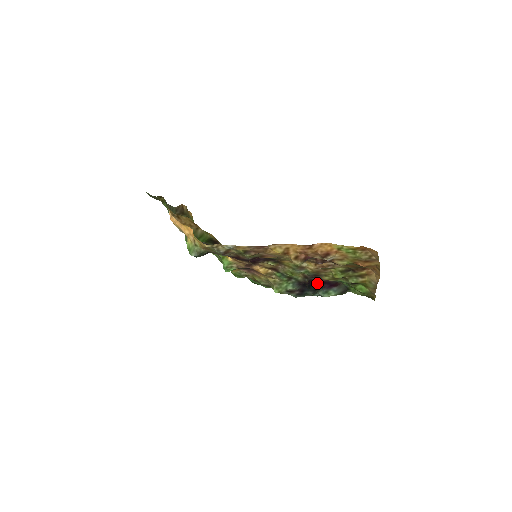
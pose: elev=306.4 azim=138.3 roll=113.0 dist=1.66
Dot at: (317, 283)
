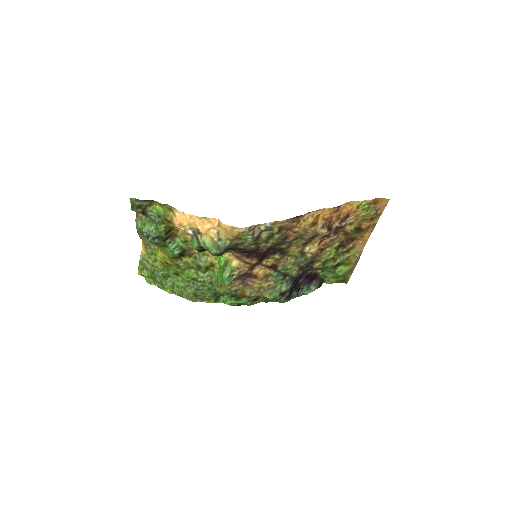
Dot at: (302, 279)
